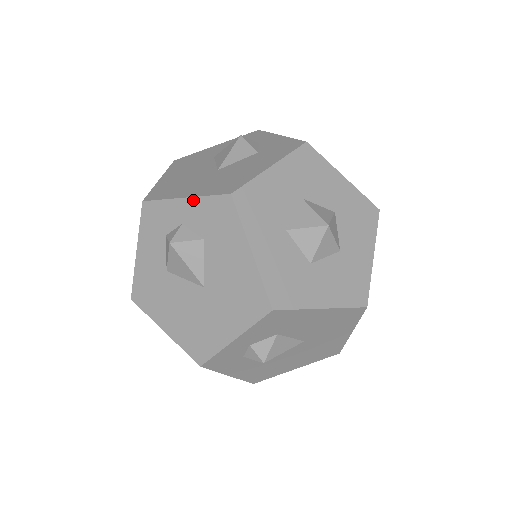
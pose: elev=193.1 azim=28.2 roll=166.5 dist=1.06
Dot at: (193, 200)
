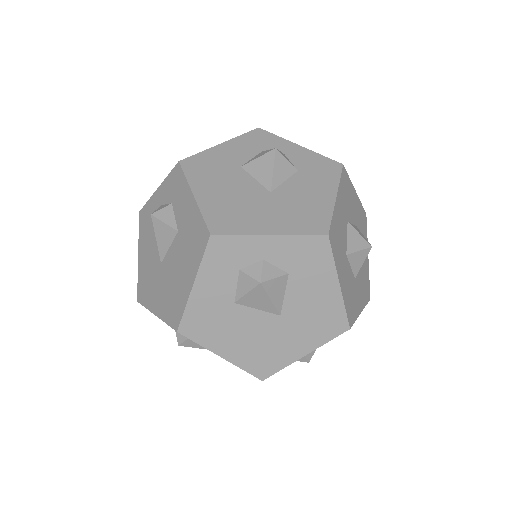
Dot at: (307, 150)
